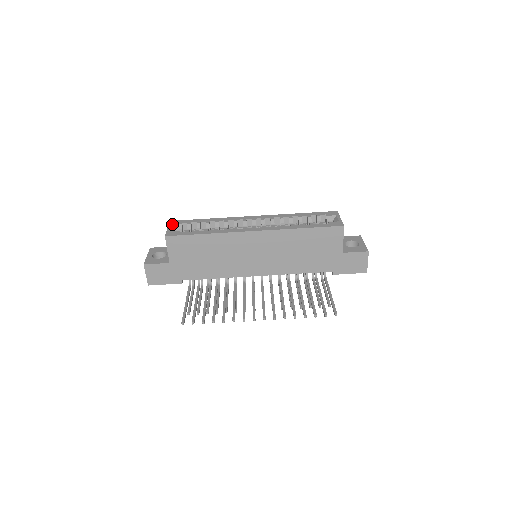
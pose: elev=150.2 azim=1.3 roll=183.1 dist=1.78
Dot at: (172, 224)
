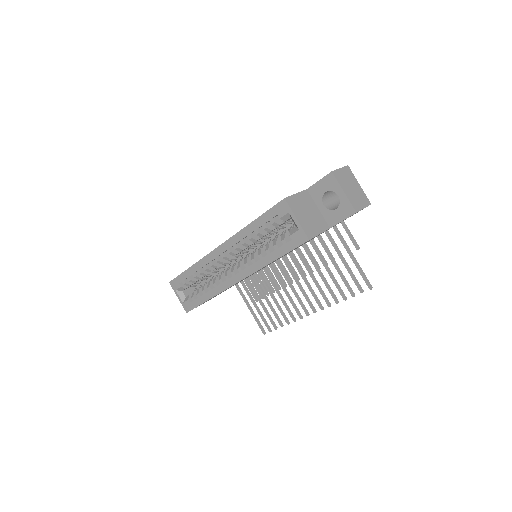
Dot at: (175, 289)
